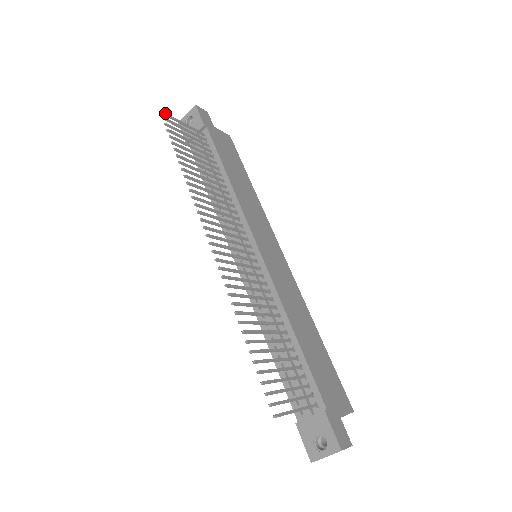
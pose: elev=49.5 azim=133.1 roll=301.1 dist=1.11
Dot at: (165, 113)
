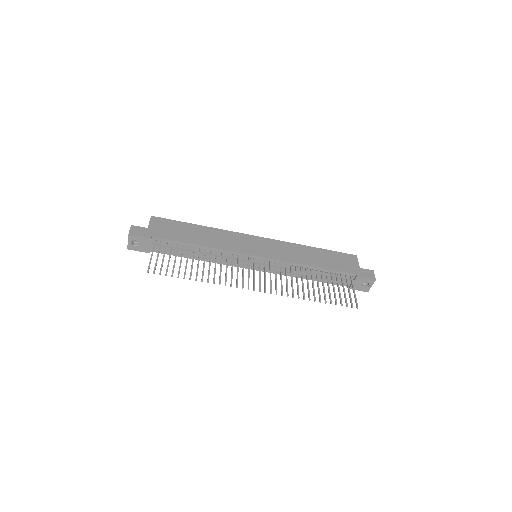
Dot at: (148, 269)
